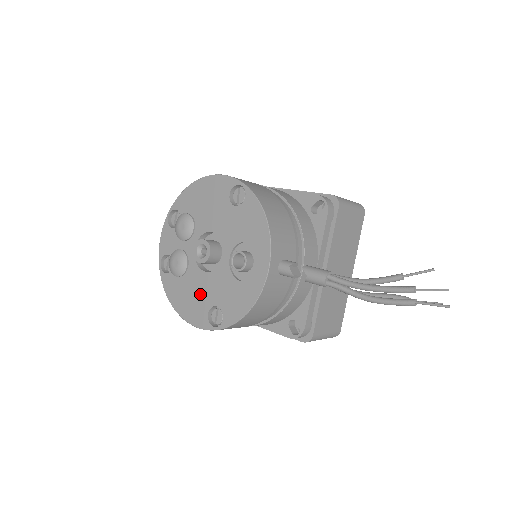
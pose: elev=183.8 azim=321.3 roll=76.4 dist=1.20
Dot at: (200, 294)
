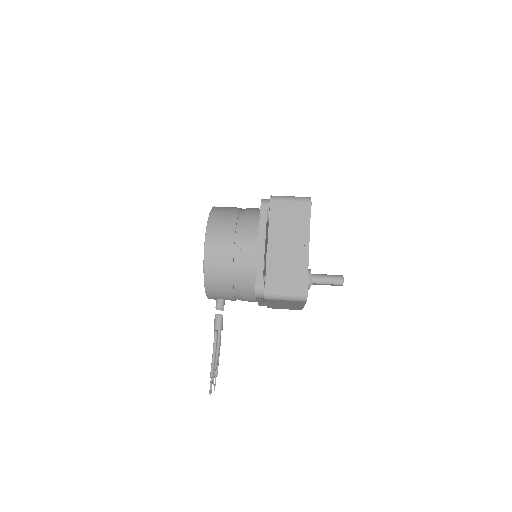
Dot at: occluded
